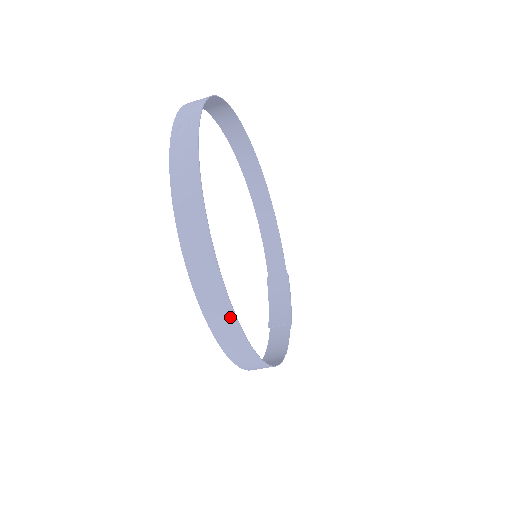
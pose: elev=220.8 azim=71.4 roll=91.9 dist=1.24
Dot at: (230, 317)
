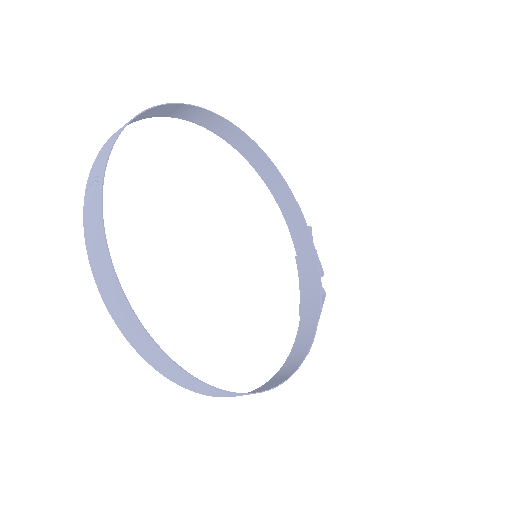
Dot at: (186, 376)
